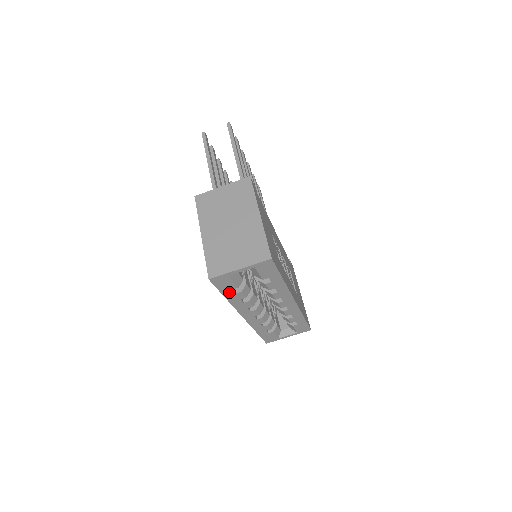
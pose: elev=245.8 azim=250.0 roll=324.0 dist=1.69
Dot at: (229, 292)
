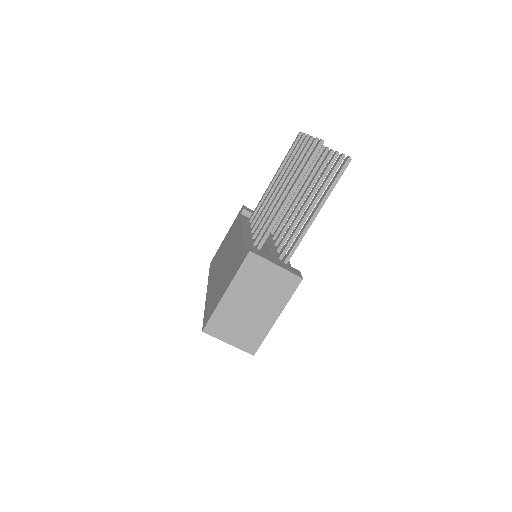
Dot at: occluded
